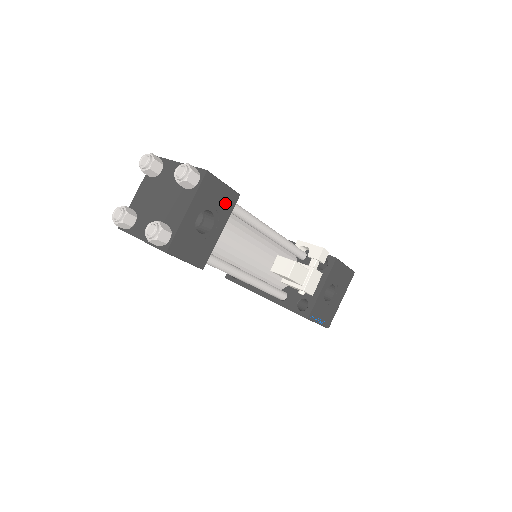
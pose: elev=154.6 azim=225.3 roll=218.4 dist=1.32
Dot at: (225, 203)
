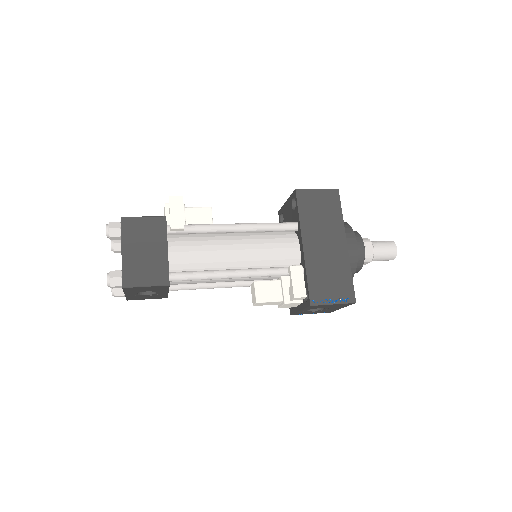
Dot at: (158, 288)
